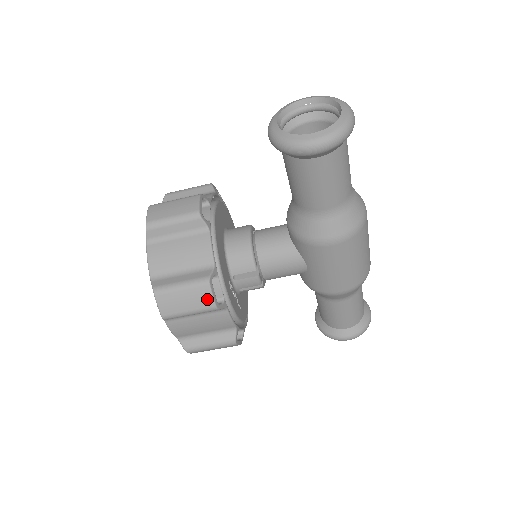
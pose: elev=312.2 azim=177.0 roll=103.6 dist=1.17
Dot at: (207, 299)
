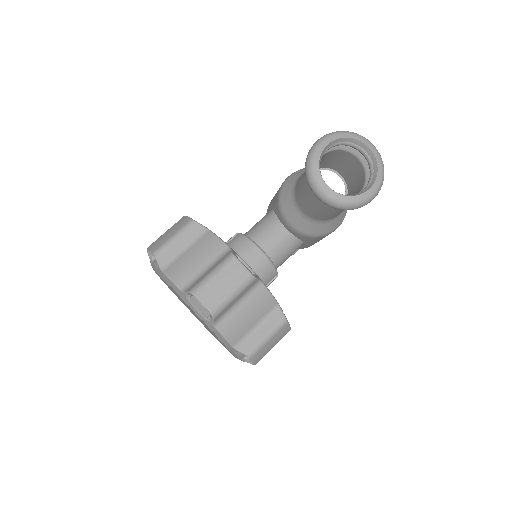
Dot at: (286, 331)
